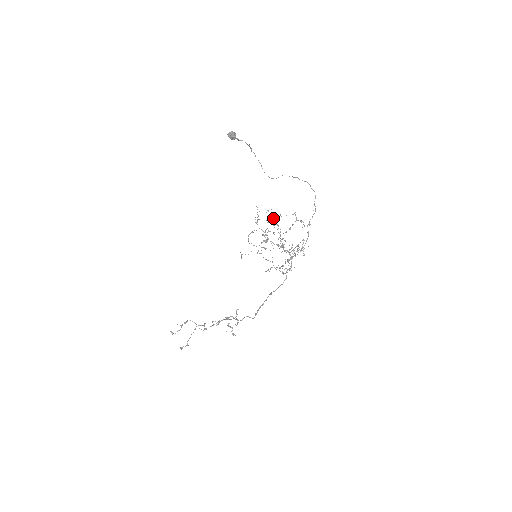
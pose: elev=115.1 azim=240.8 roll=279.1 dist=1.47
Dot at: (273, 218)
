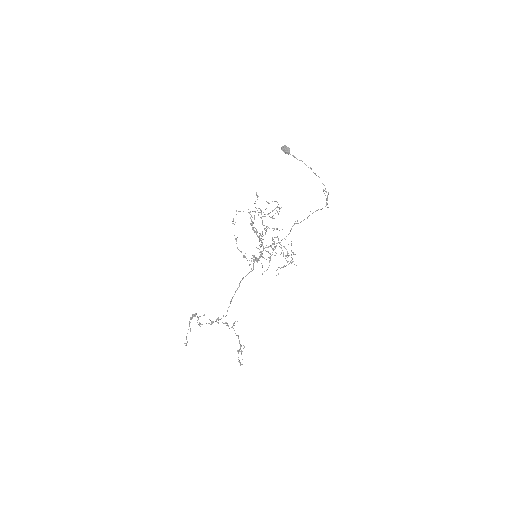
Dot at: occluded
